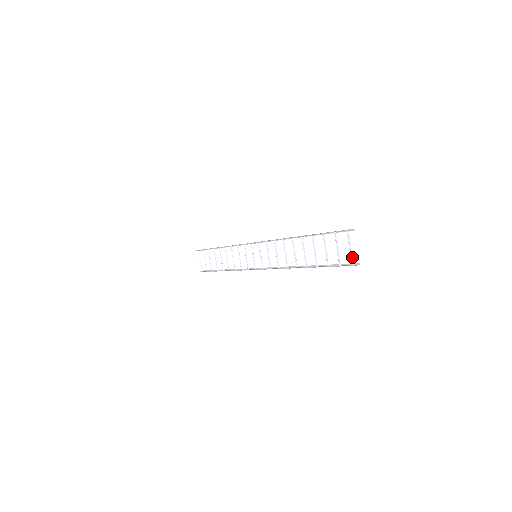
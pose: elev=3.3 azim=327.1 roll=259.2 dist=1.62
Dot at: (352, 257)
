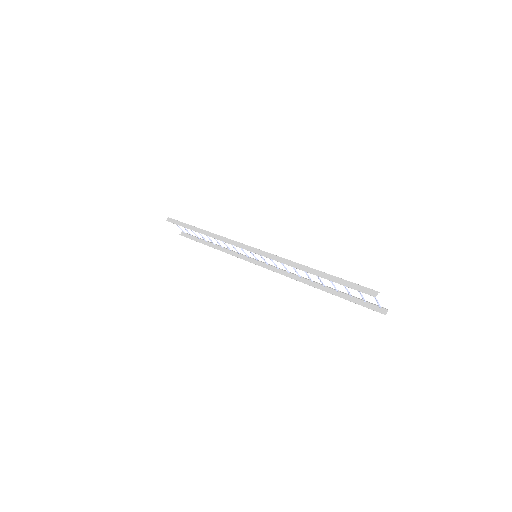
Dot at: (379, 304)
